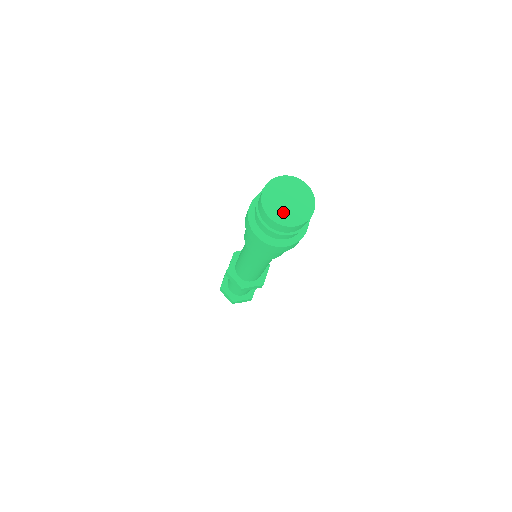
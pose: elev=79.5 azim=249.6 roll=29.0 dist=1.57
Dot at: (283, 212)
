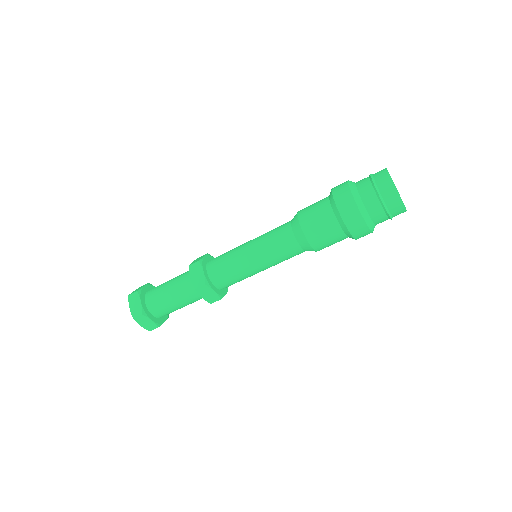
Dot at: occluded
